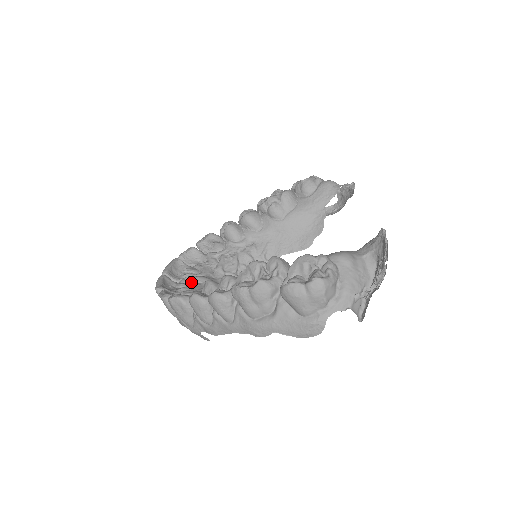
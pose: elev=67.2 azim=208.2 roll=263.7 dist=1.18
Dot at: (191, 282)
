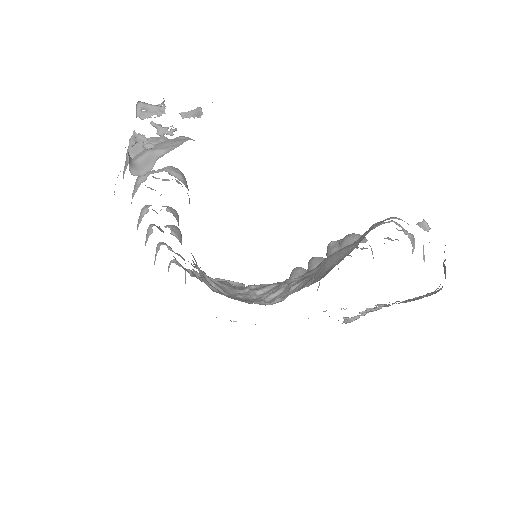
Dot at: occluded
